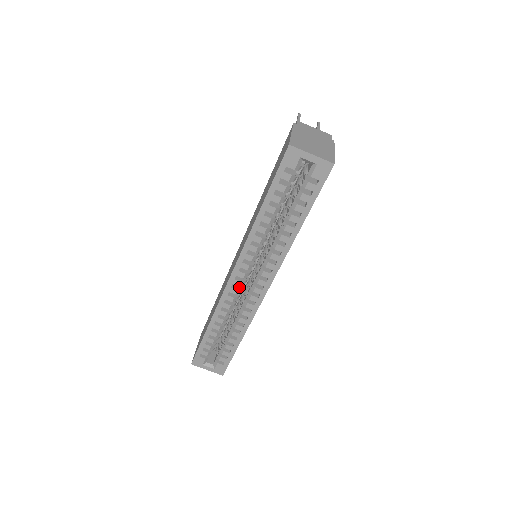
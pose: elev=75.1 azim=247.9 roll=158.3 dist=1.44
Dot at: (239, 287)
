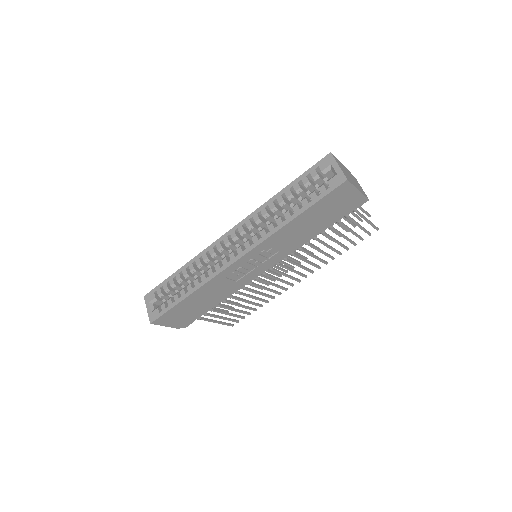
Dot at: (225, 248)
